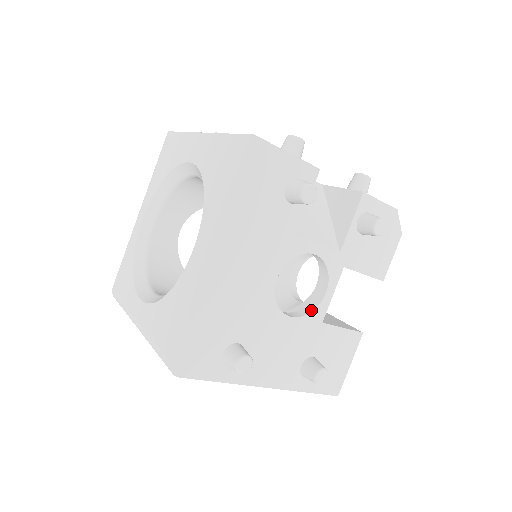
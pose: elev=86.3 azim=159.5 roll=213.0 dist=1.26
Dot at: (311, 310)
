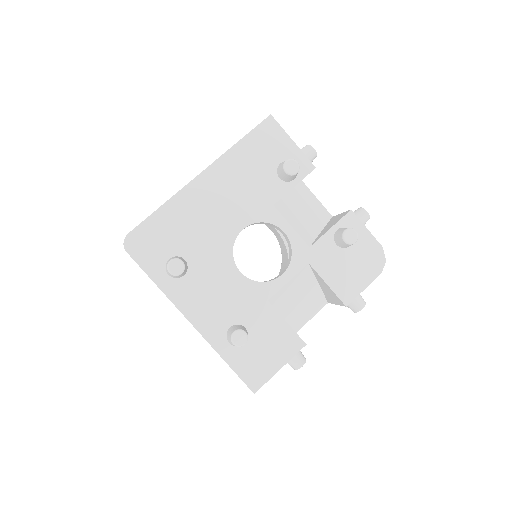
Dot at: occluded
